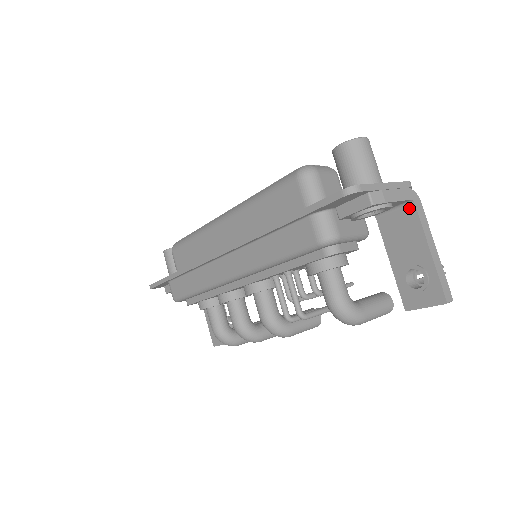
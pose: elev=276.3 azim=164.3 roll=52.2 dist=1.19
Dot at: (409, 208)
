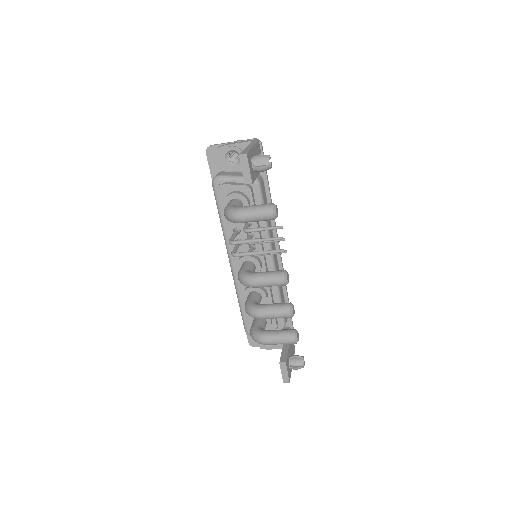
Dot at: occluded
